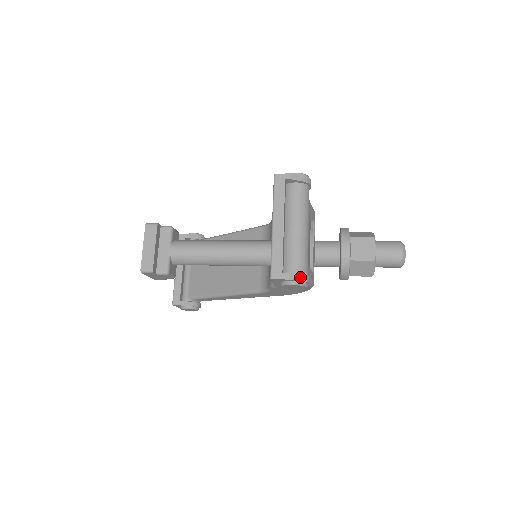
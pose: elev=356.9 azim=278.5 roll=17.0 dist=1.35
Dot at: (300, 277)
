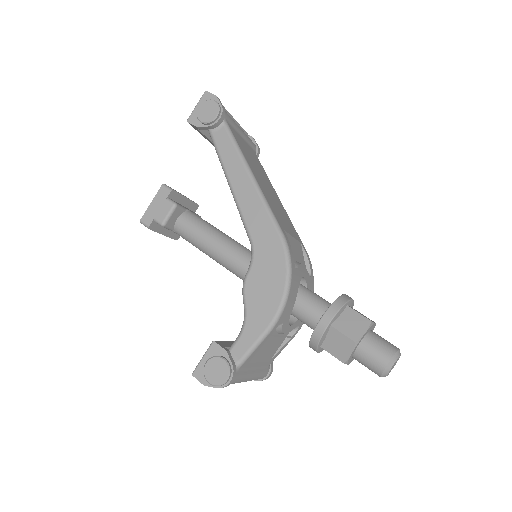
Dot at: occluded
